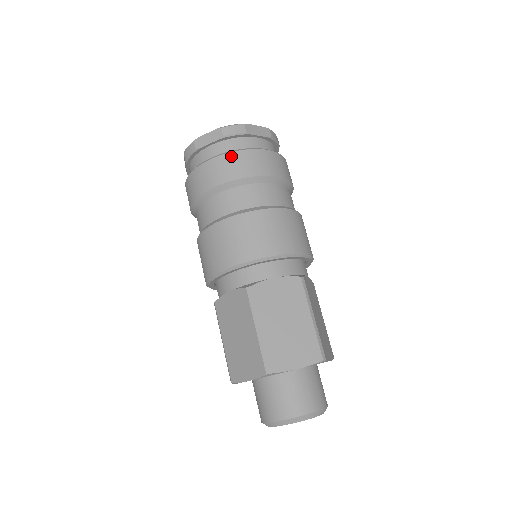
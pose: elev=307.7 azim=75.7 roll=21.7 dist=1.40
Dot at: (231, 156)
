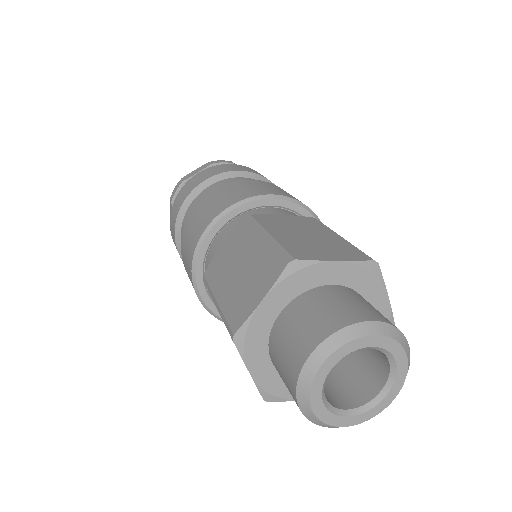
Dot at: (220, 166)
